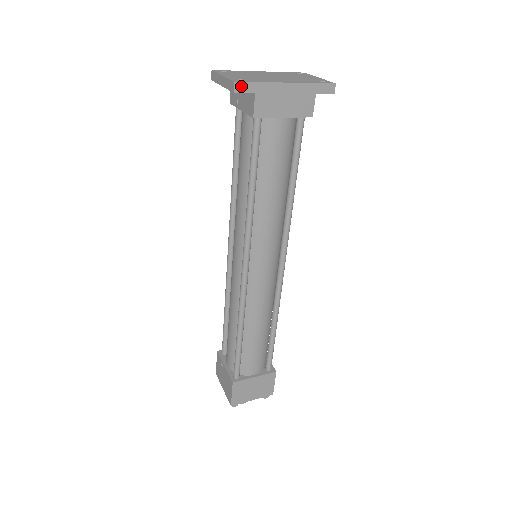
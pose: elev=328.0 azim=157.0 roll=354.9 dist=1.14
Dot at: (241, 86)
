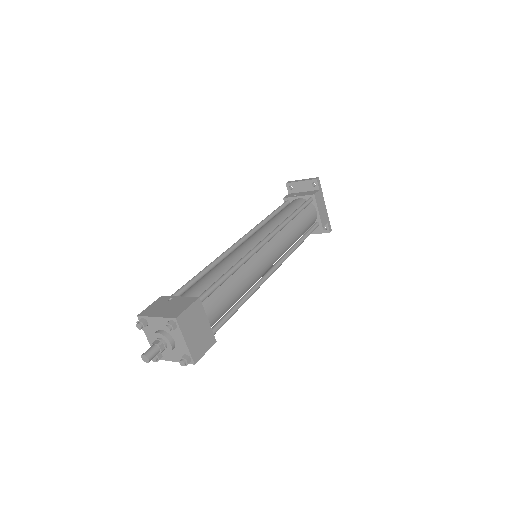
Dot at: (319, 181)
